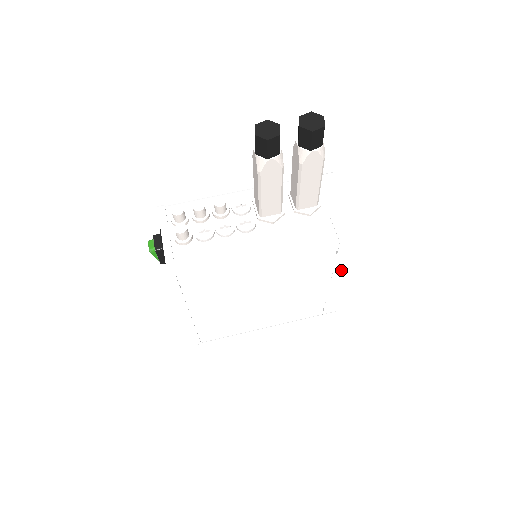
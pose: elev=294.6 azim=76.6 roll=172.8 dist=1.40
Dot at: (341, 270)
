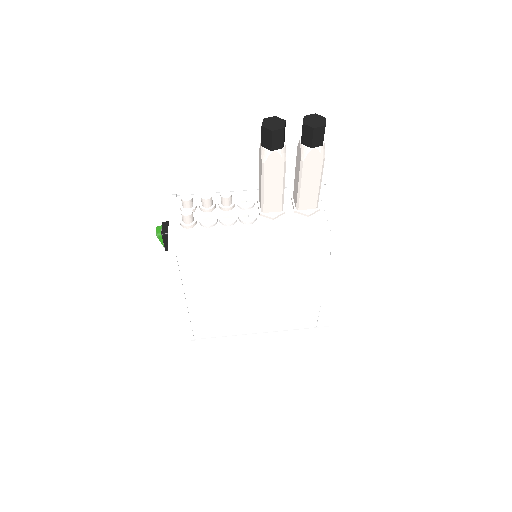
Dot at: (335, 275)
